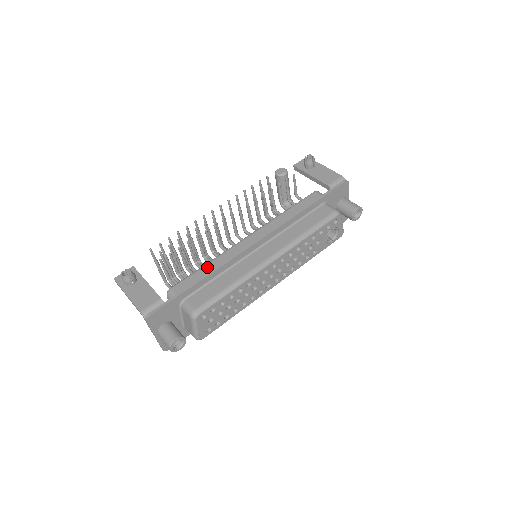
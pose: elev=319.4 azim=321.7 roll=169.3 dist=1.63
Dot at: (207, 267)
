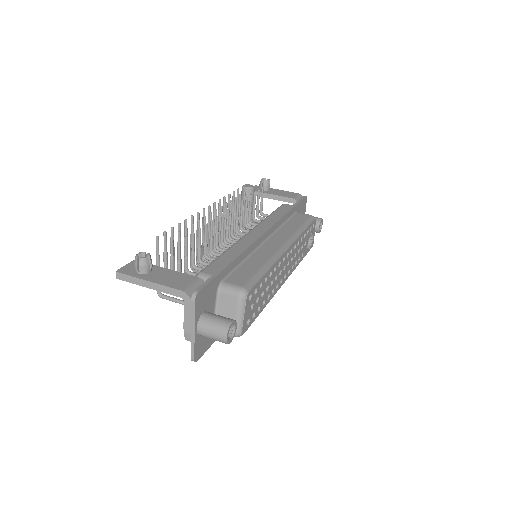
Dot at: (228, 253)
